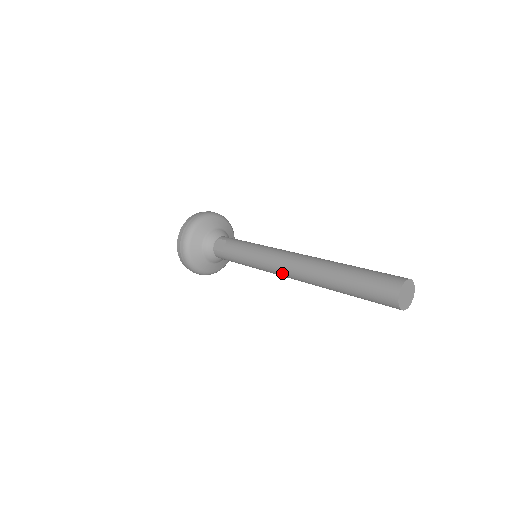
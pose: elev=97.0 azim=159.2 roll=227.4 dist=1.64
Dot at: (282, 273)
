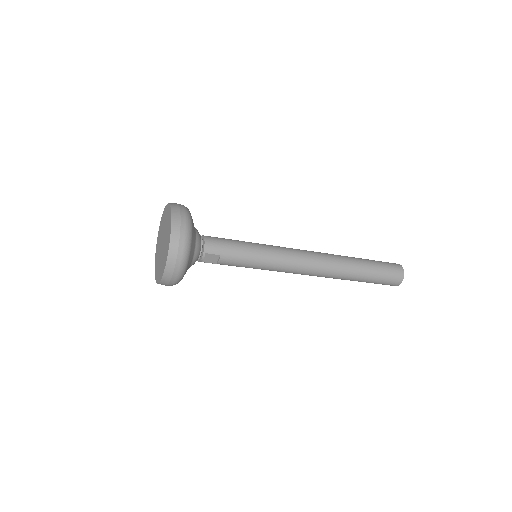
Dot at: occluded
